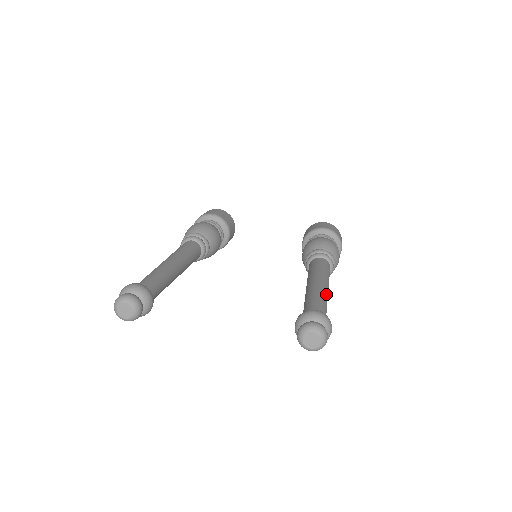
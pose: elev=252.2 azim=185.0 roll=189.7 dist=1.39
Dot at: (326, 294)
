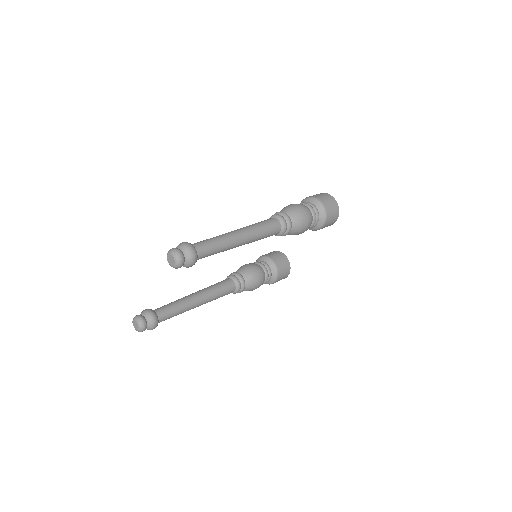
Dot at: (225, 234)
